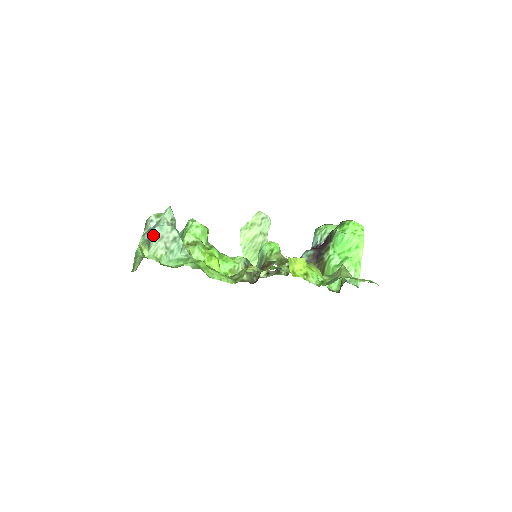
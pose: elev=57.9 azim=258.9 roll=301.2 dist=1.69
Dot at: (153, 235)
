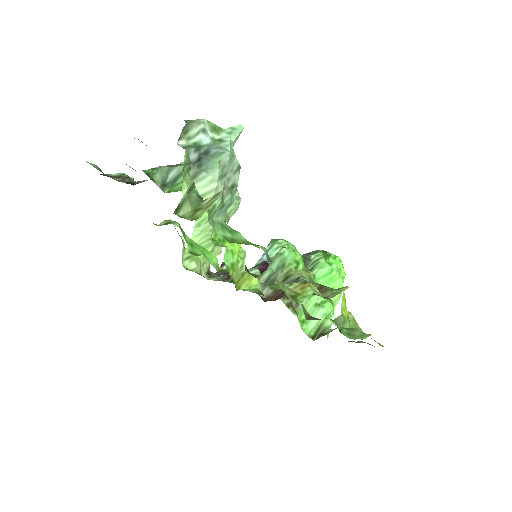
Dot at: (219, 163)
